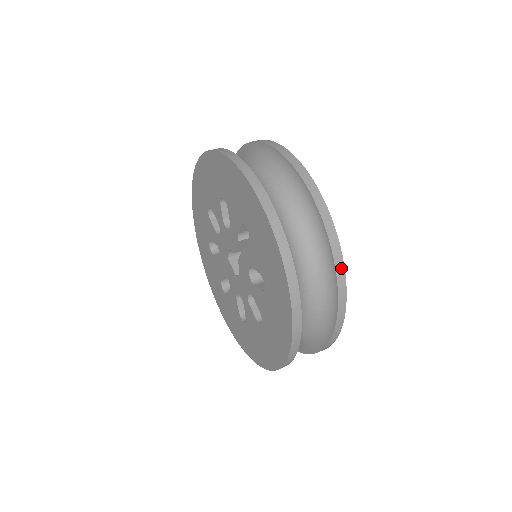
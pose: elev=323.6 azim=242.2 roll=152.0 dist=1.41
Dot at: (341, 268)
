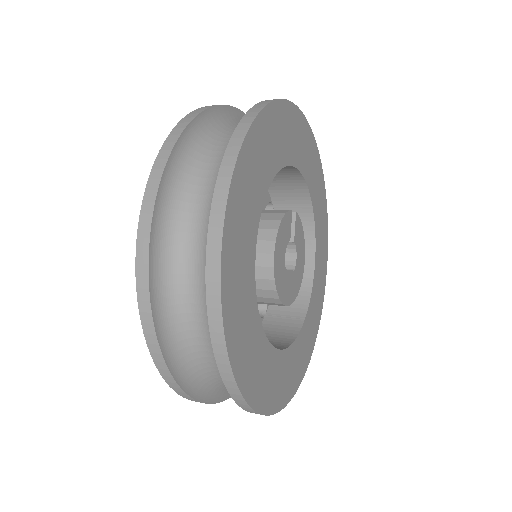
Dot at: (261, 106)
